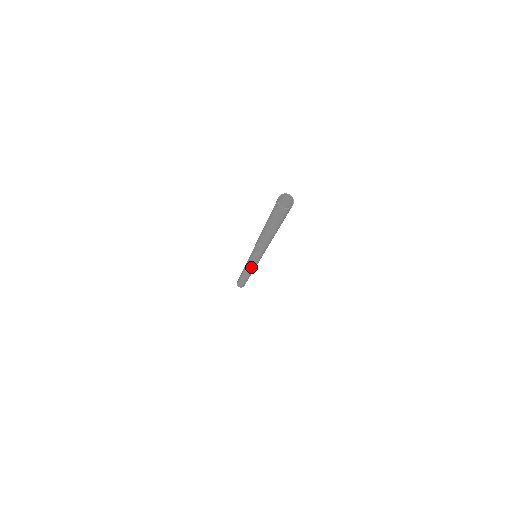
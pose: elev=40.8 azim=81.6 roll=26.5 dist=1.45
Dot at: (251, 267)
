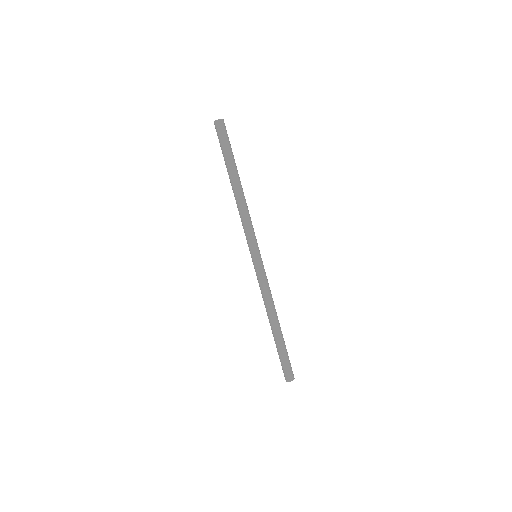
Dot at: (261, 282)
